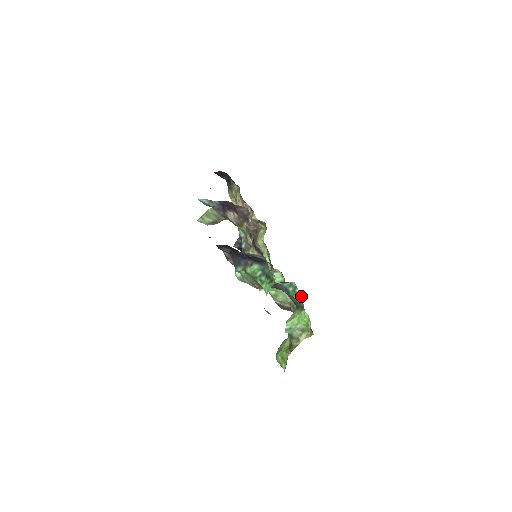
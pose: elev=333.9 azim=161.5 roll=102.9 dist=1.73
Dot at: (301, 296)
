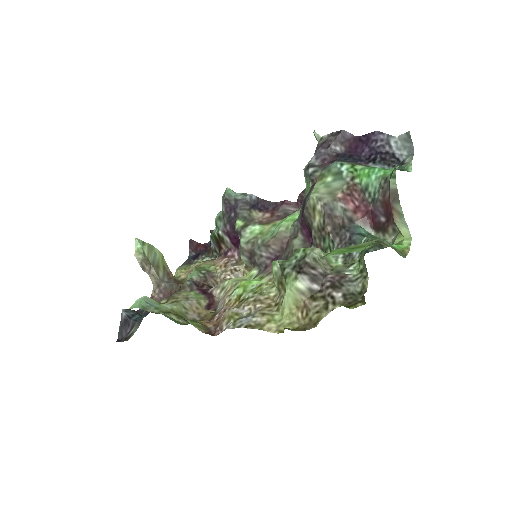
Dot at: (389, 239)
